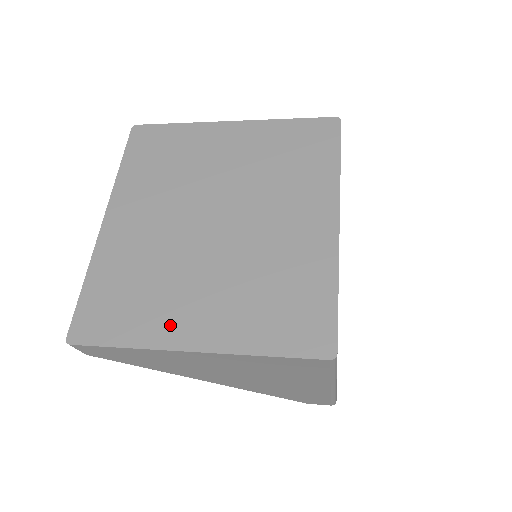
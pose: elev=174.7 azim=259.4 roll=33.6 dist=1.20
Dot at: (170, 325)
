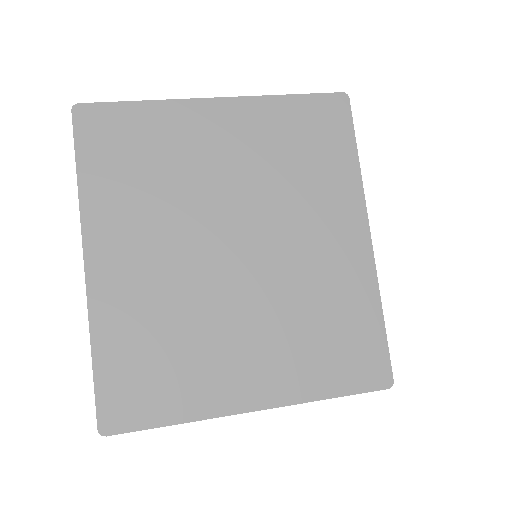
Dot at: (221, 387)
